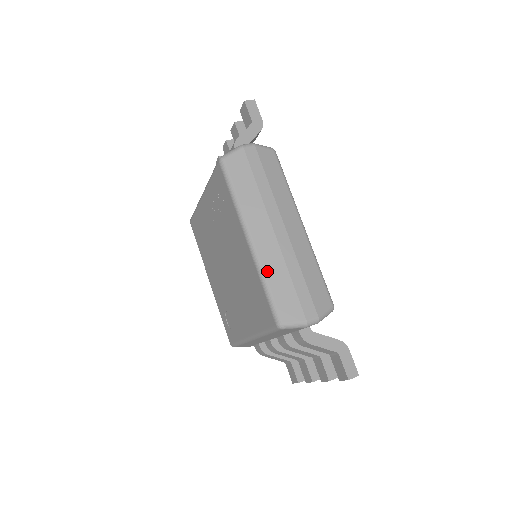
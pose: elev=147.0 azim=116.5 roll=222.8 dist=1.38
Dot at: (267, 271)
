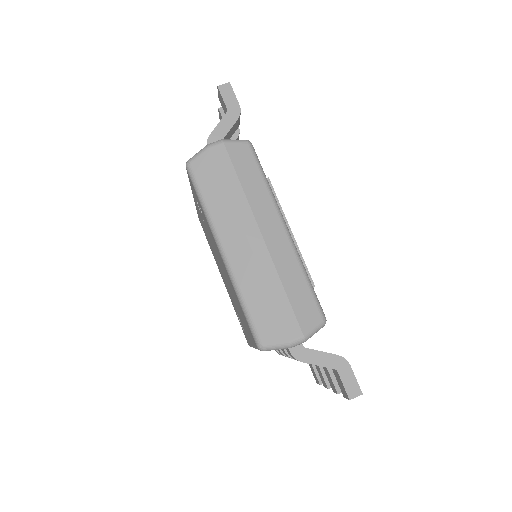
Dot at: (243, 288)
